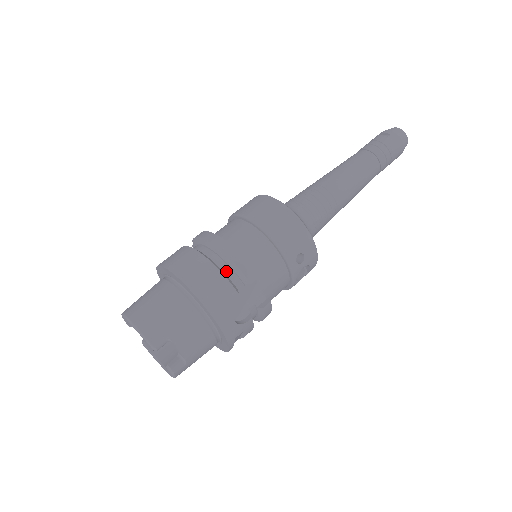
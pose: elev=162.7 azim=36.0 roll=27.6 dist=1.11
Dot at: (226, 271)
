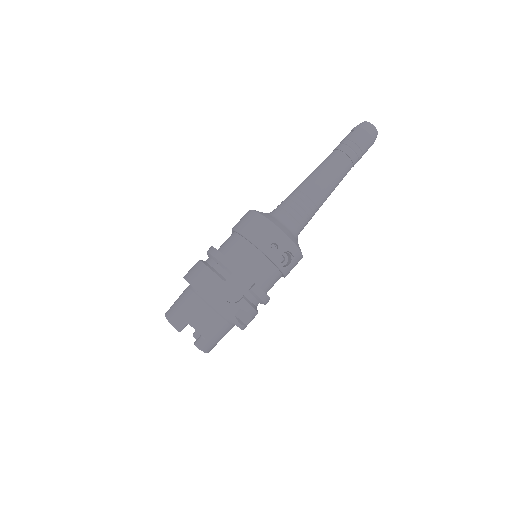
Dot at: (217, 268)
